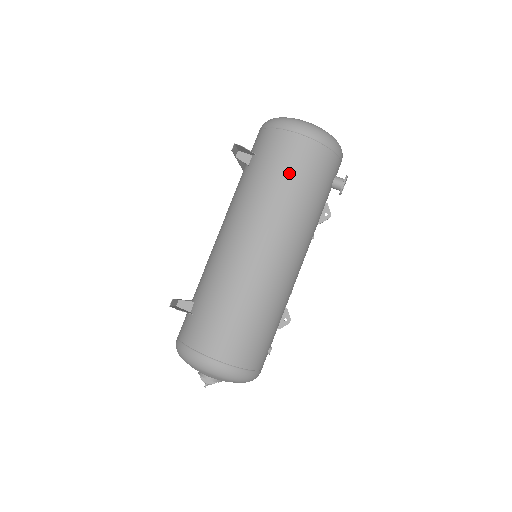
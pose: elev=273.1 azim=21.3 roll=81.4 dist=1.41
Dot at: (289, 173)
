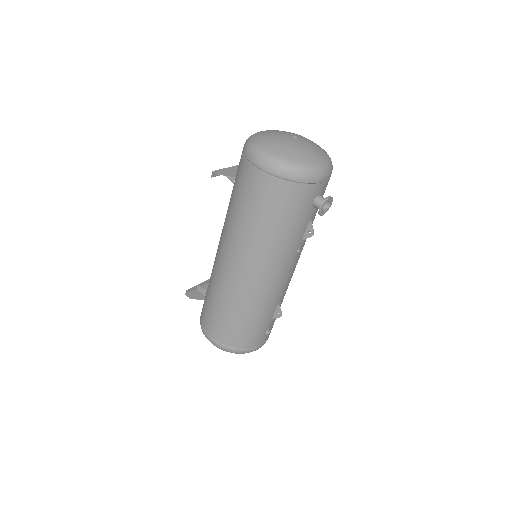
Dot at: (254, 208)
